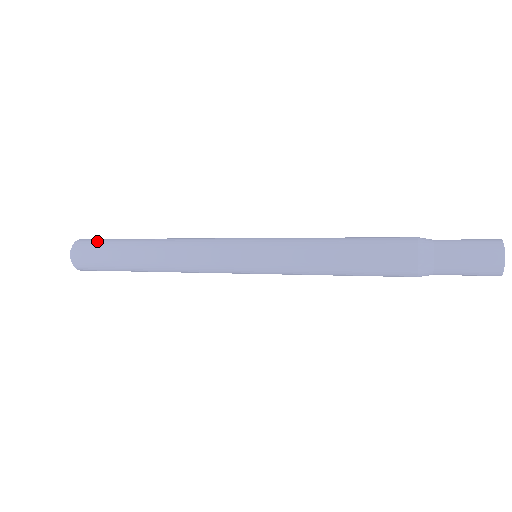
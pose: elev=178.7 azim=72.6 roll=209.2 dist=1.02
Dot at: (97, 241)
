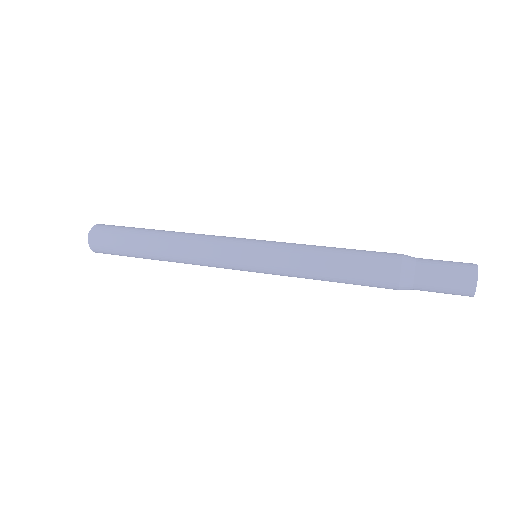
Dot at: (114, 227)
